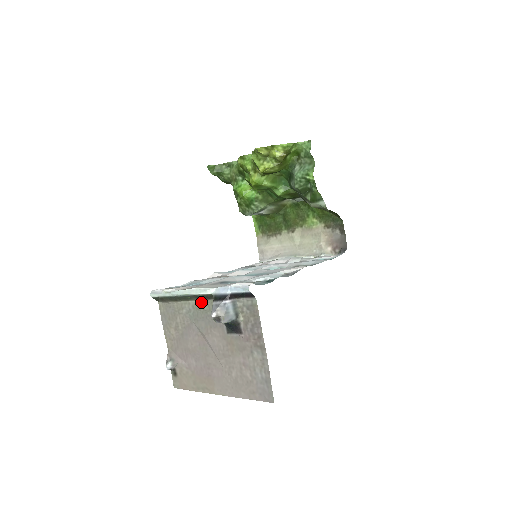
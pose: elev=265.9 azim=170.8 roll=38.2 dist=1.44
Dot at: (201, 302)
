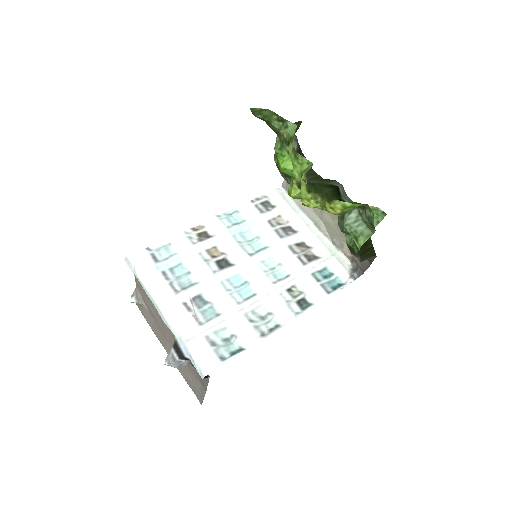
Dot at: occluded
